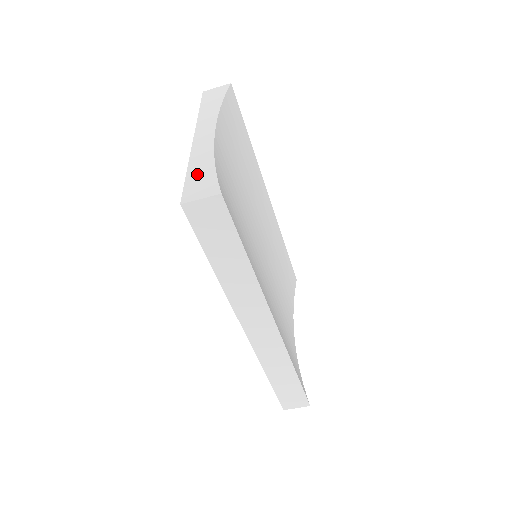
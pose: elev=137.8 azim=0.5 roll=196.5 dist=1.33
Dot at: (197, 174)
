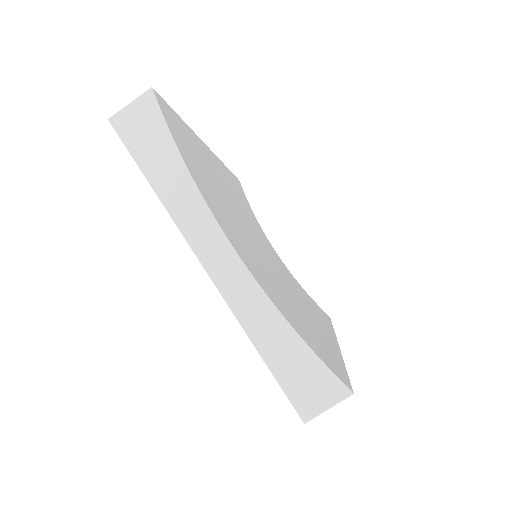
Dot at: (283, 359)
